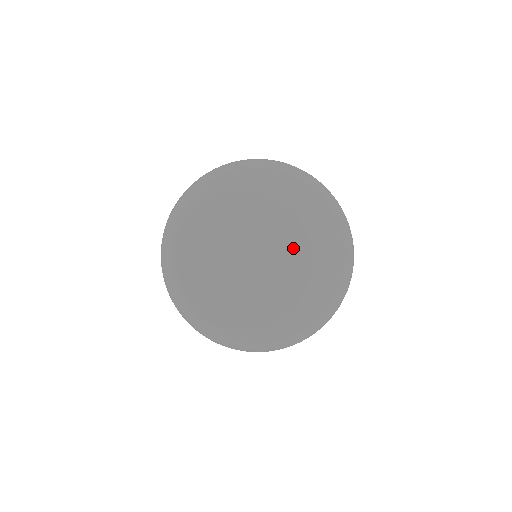
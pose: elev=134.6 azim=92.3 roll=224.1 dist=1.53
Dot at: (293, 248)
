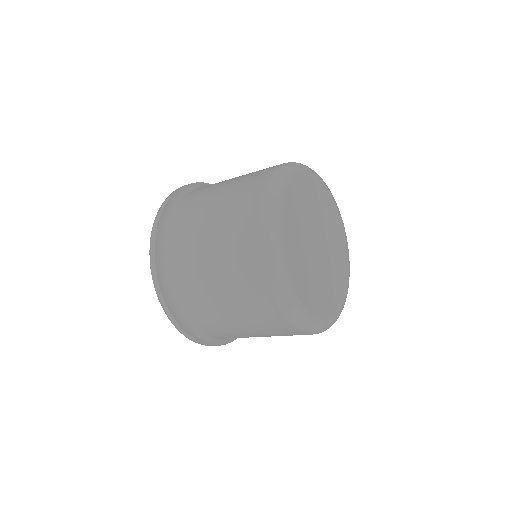
Dot at: (329, 232)
